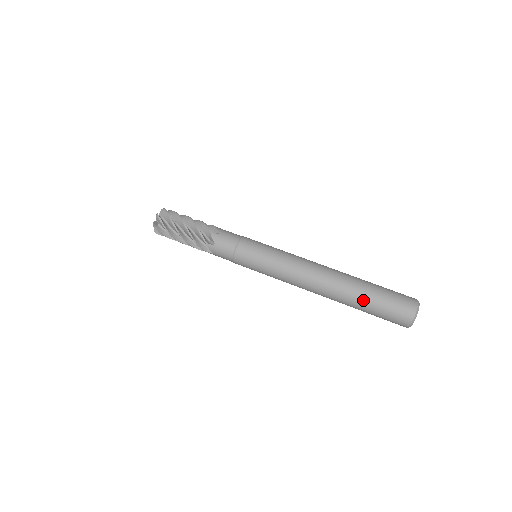
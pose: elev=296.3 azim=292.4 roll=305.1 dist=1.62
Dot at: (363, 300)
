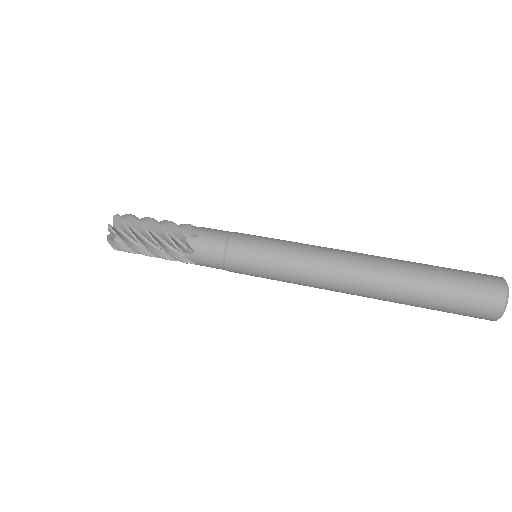
Dot at: (425, 276)
